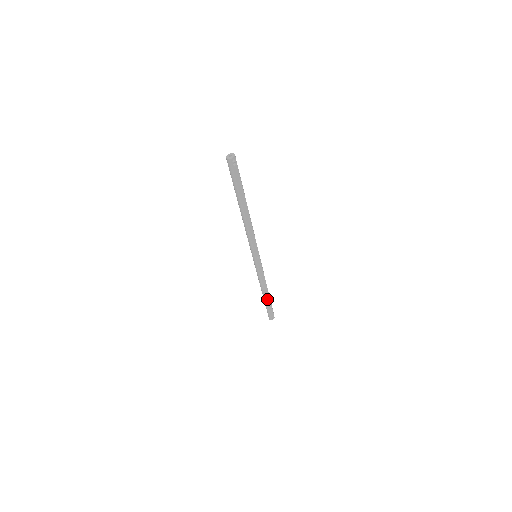
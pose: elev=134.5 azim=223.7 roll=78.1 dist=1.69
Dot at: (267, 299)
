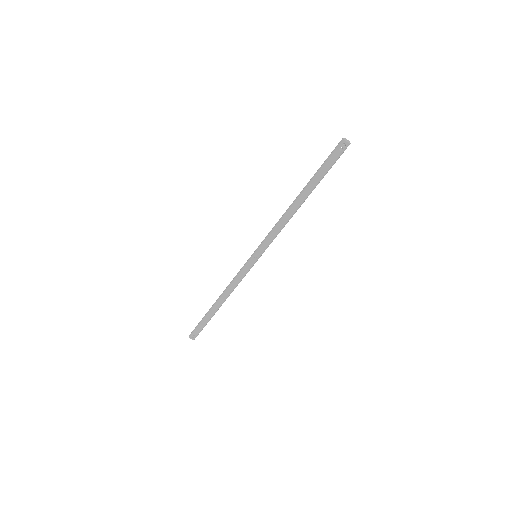
Dot at: (212, 310)
